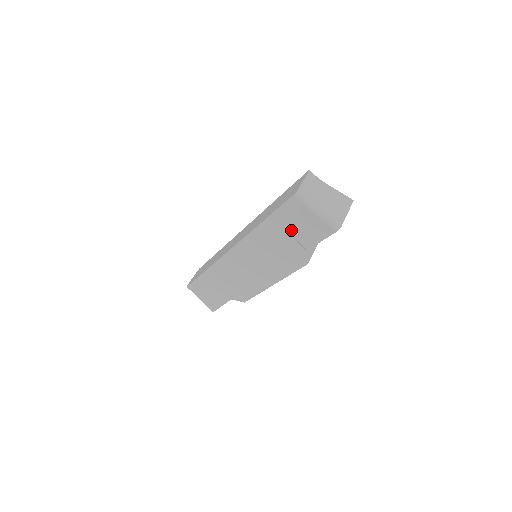
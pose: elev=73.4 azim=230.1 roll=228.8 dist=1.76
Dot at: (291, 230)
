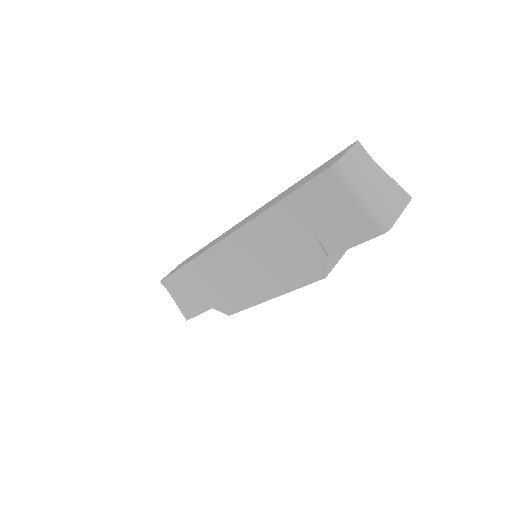
Dot at: (313, 223)
